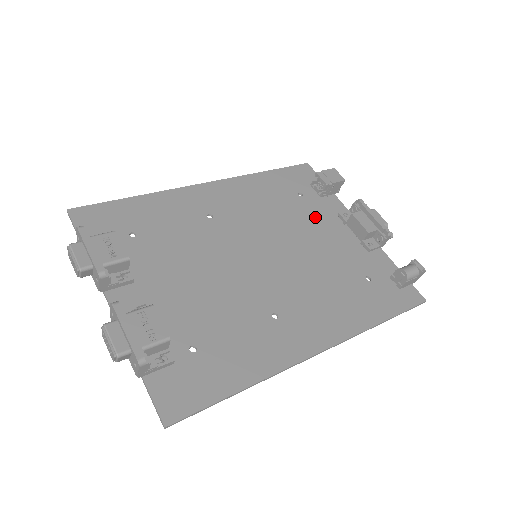
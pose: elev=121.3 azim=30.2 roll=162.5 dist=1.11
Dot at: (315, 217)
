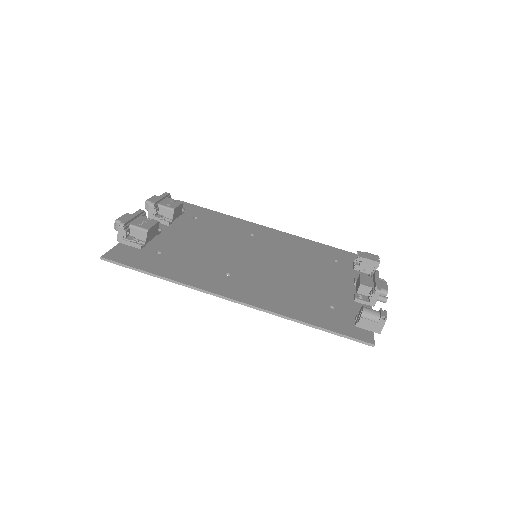
Dot at: (332, 271)
